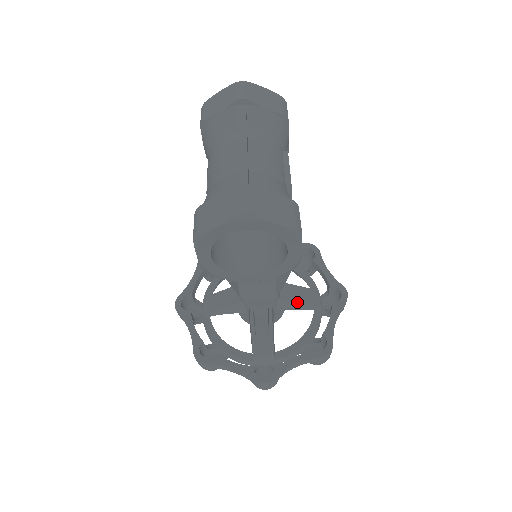
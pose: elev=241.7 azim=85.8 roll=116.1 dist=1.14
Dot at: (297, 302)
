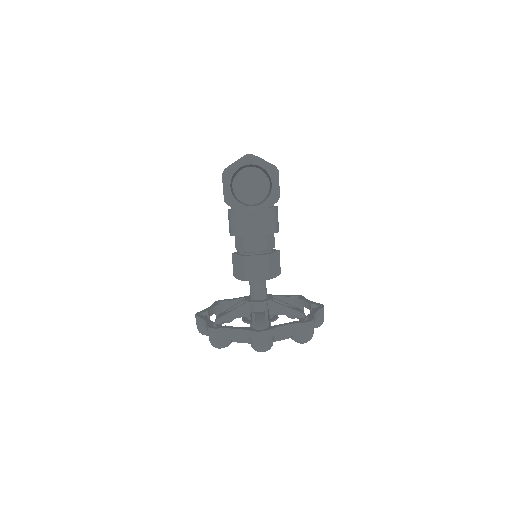
Dot at: (286, 306)
